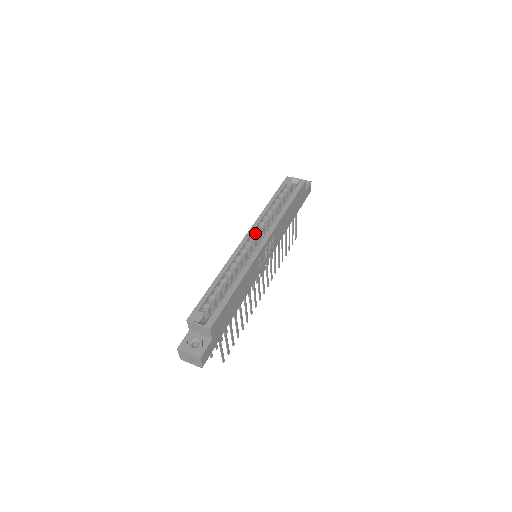
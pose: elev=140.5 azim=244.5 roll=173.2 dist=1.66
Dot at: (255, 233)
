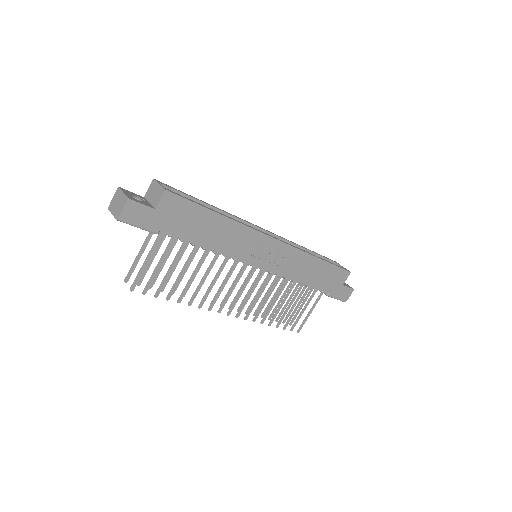
Dot at: occluded
